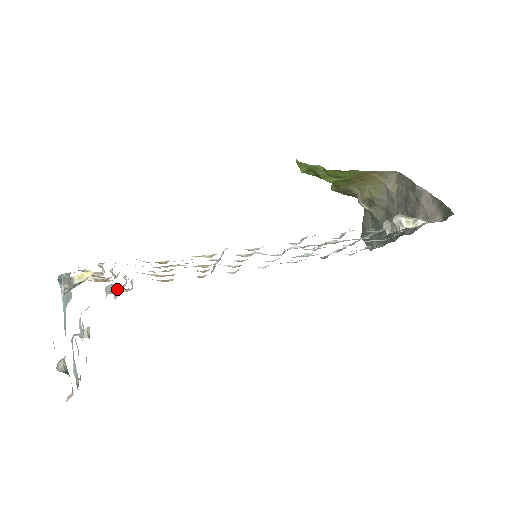
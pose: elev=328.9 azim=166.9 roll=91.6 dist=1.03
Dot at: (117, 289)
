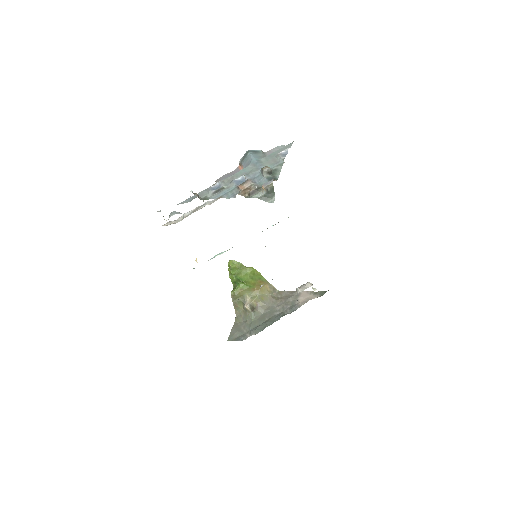
Dot at: (163, 216)
